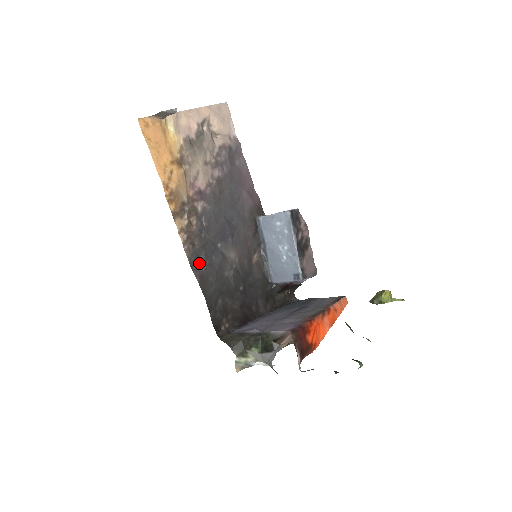
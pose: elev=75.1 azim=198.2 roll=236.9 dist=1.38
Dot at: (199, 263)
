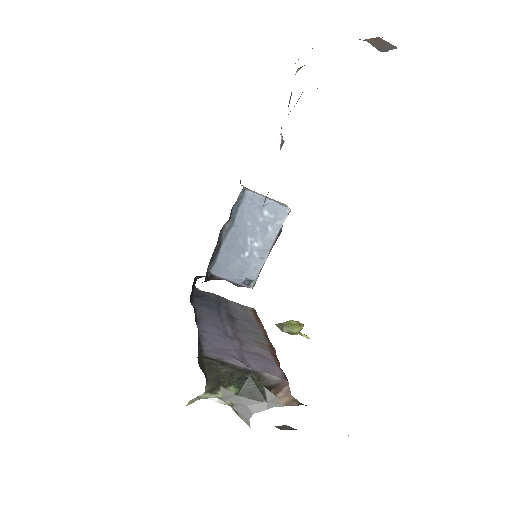
Dot at: occluded
